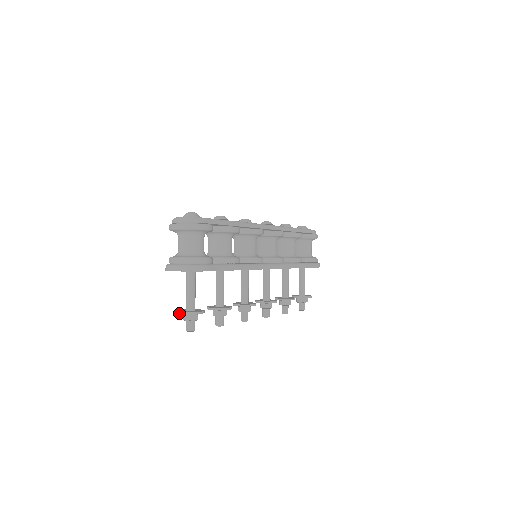
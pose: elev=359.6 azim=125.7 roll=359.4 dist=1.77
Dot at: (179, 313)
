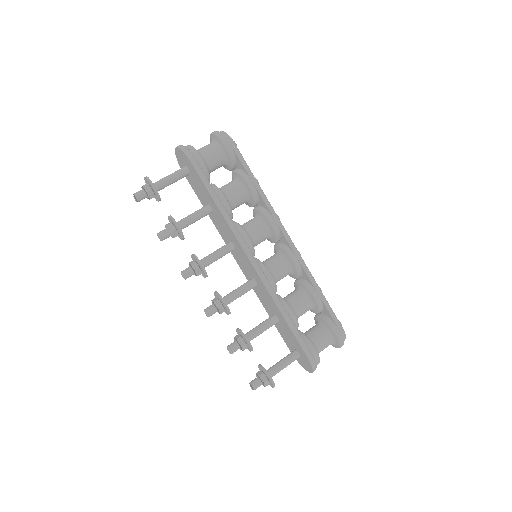
Dot at: occluded
